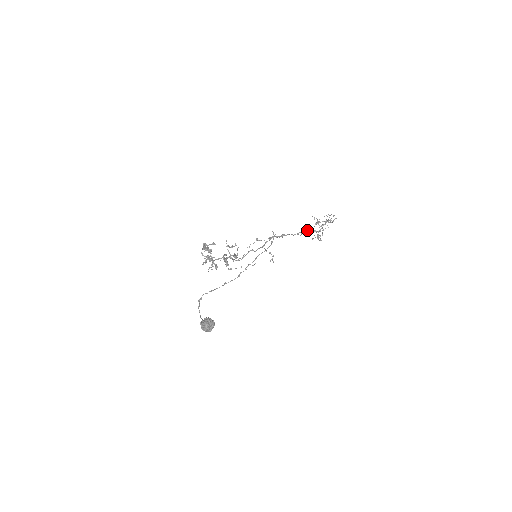
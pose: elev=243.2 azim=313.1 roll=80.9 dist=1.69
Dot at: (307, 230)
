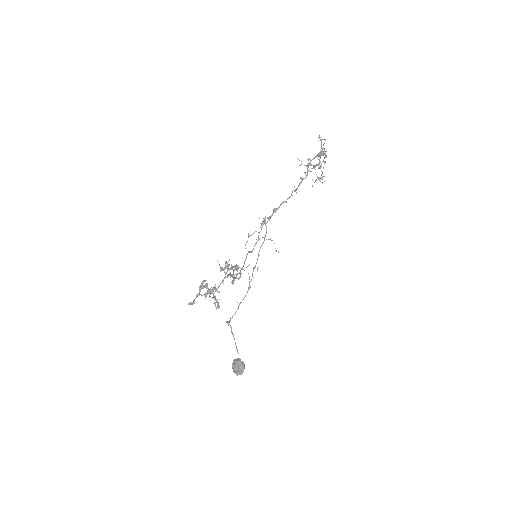
Dot at: (300, 183)
